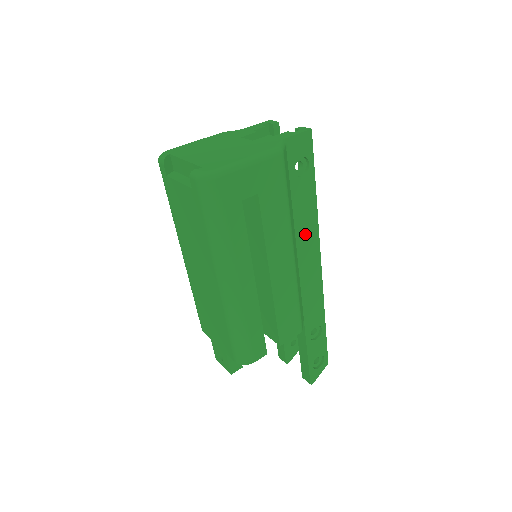
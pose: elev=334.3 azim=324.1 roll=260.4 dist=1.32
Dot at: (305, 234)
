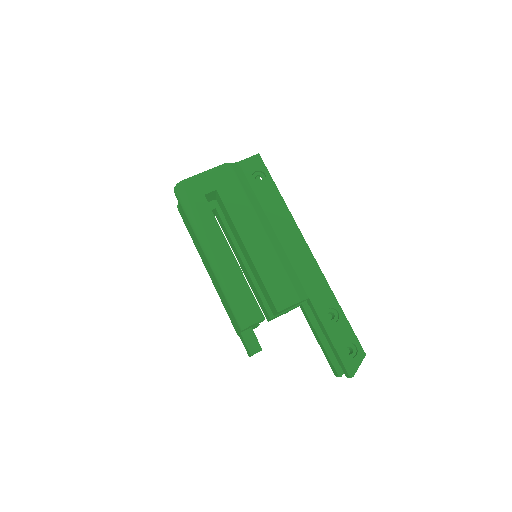
Dot at: (281, 224)
